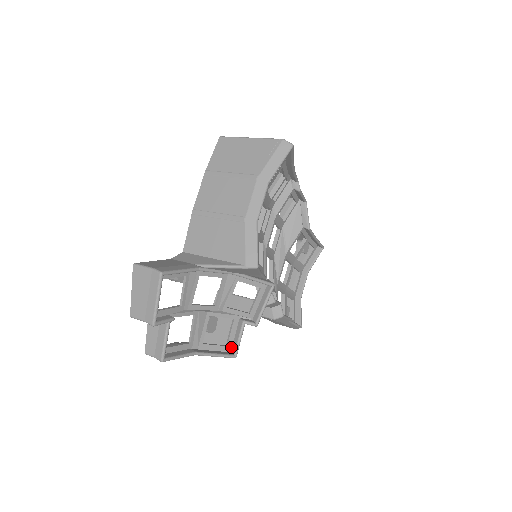
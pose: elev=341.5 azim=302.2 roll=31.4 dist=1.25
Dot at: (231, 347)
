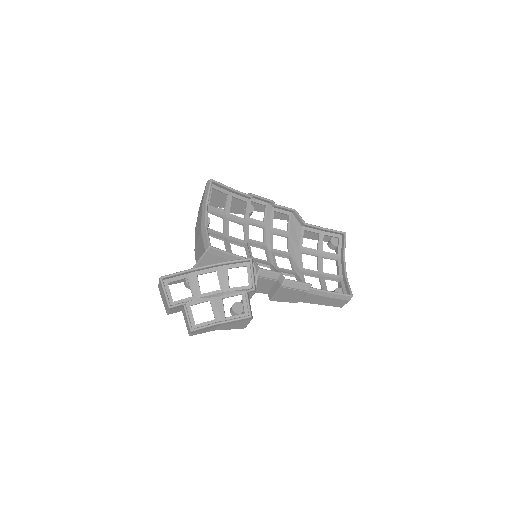
Dot at: (248, 313)
